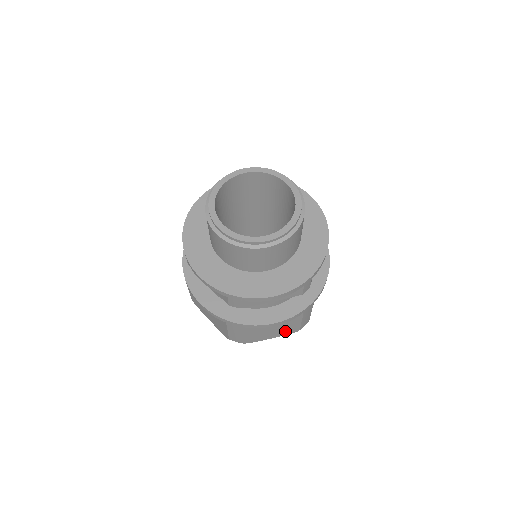
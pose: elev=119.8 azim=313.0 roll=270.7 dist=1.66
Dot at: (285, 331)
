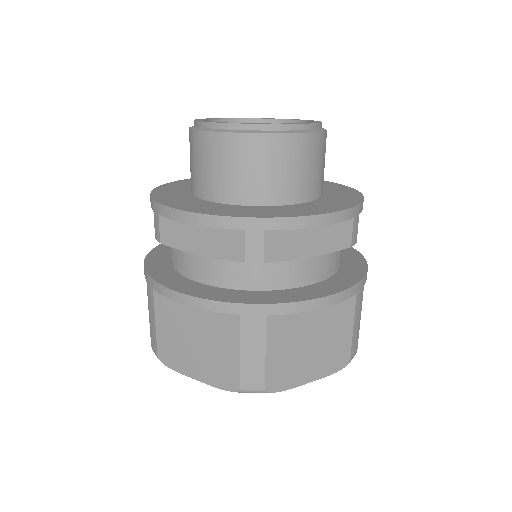
Dot at: (217, 370)
